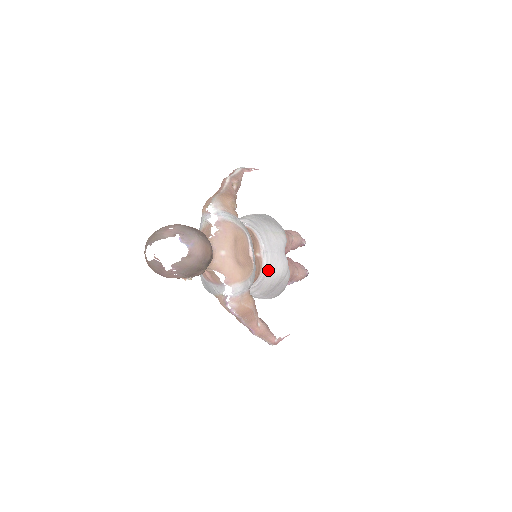
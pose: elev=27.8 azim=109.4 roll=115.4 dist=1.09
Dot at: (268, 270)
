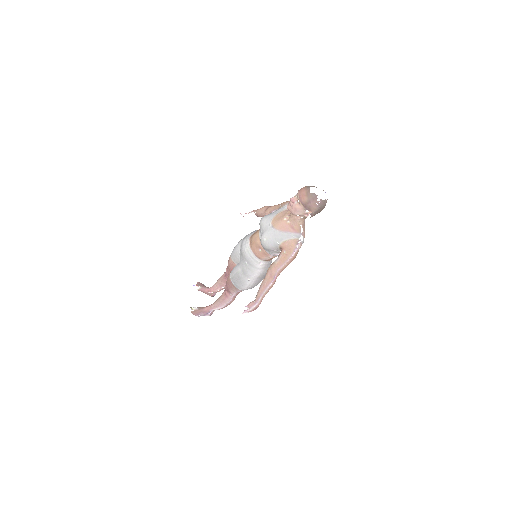
Dot at: (271, 261)
